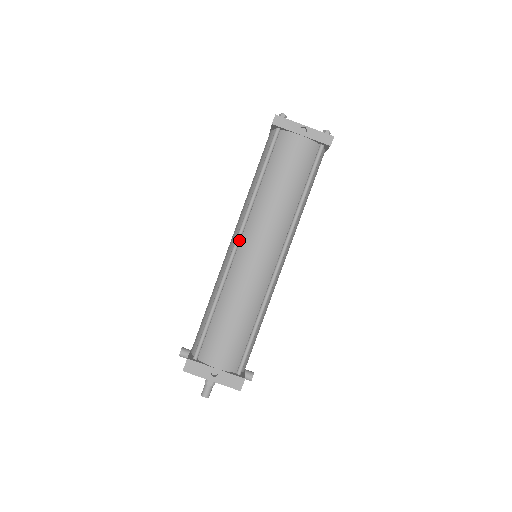
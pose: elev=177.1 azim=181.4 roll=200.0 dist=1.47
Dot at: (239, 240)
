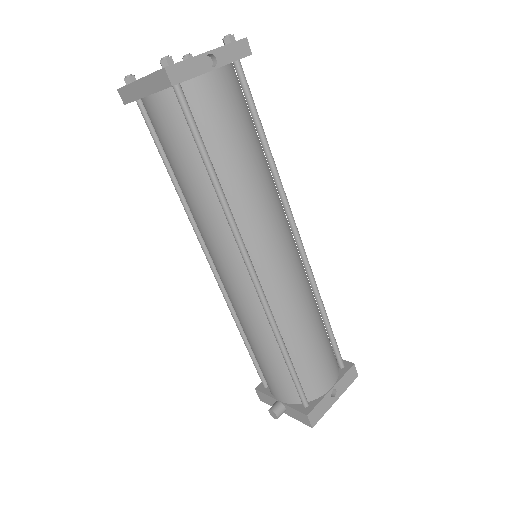
Dot at: (251, 264)
